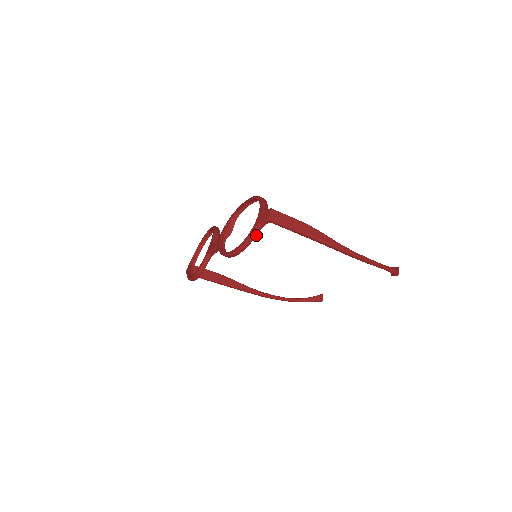
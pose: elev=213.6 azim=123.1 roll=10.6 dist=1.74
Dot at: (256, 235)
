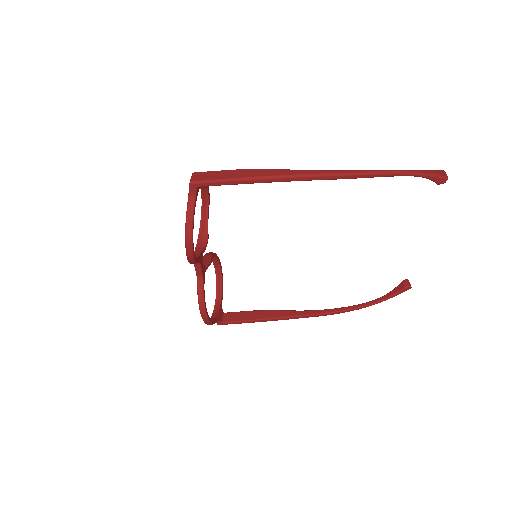
Dot at: (193, 212)
